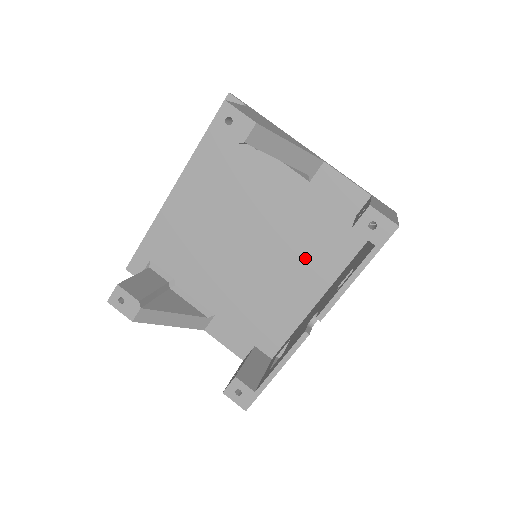
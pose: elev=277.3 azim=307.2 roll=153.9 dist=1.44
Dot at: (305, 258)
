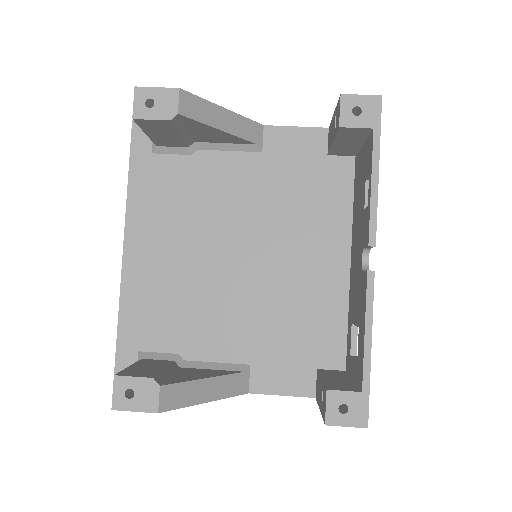
Dot at: (307, 230)
